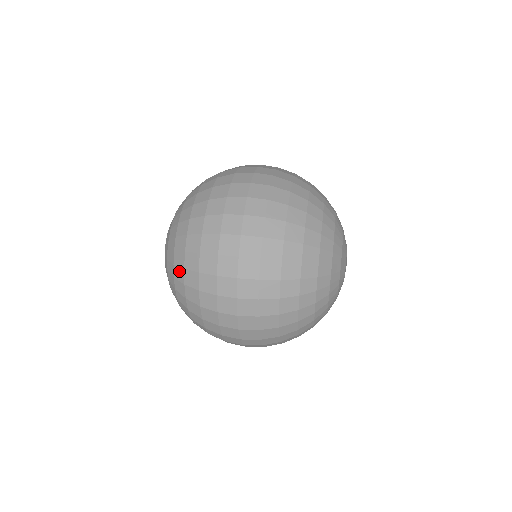
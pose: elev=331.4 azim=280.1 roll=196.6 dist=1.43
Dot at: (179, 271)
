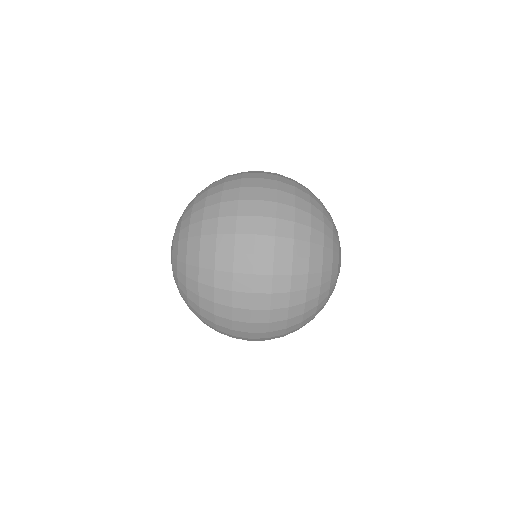
Dot at: (193, 255)
